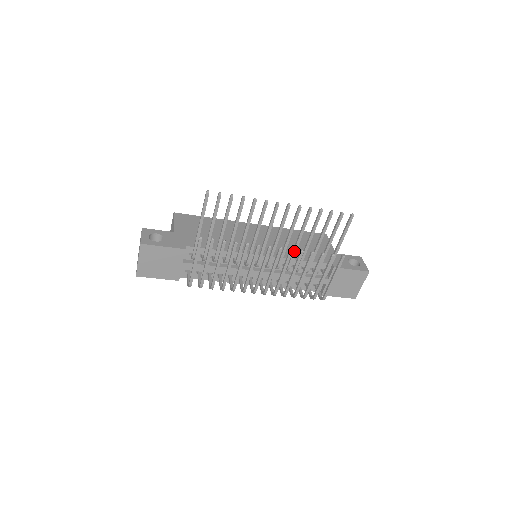
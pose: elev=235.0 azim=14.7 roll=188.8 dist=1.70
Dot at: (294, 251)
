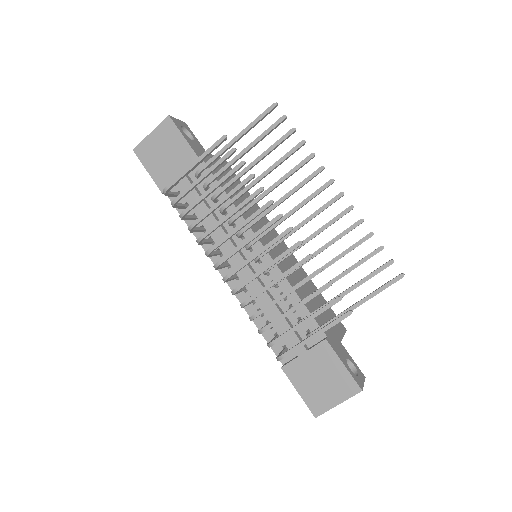
Dot at: occluded
